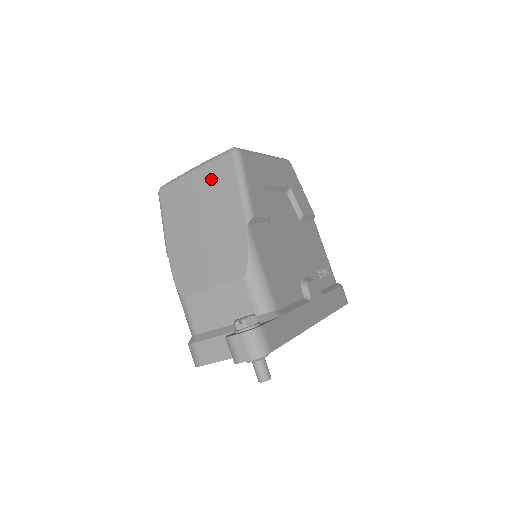
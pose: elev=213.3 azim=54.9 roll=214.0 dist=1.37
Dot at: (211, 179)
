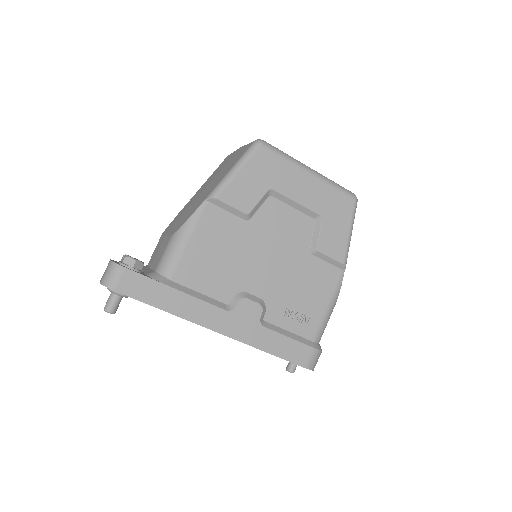
Dot at: (235, 158)
